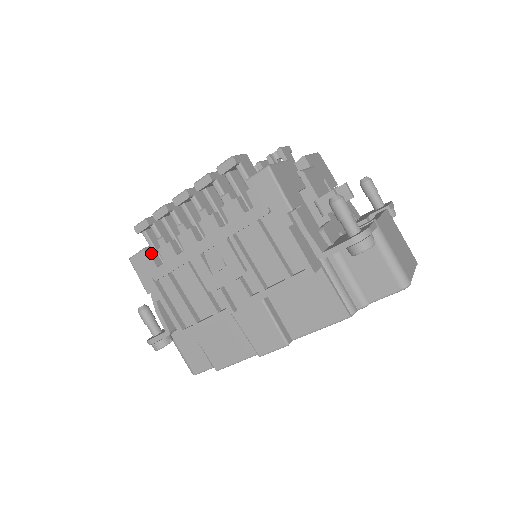
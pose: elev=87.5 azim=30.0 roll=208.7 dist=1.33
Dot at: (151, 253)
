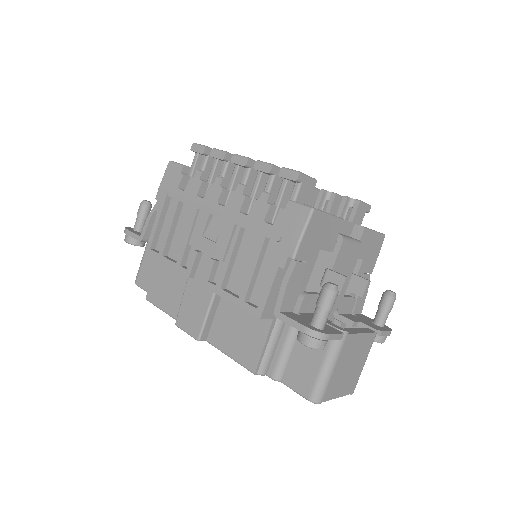
Dot at: (185, 174)
